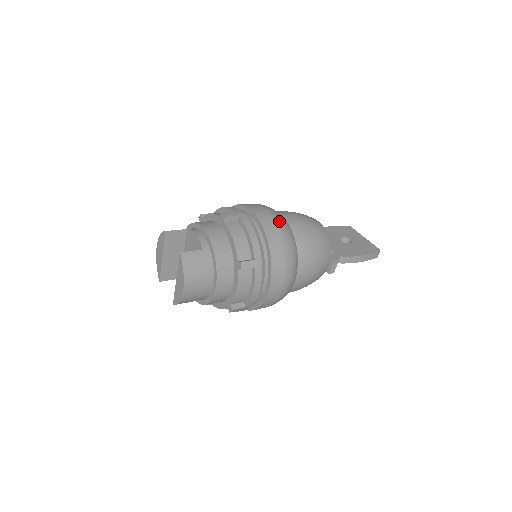
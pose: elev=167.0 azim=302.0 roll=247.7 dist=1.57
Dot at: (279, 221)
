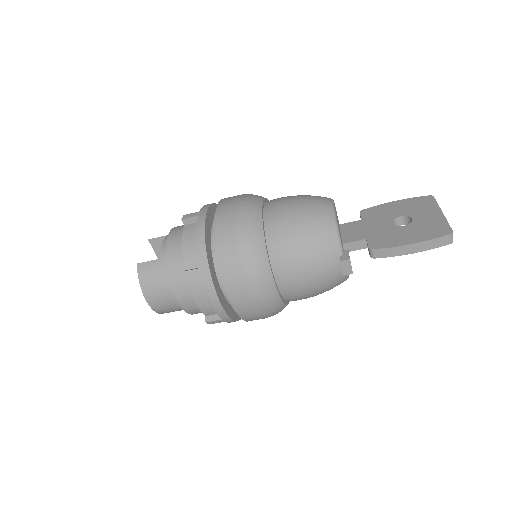
Dot at: (241, 216)
